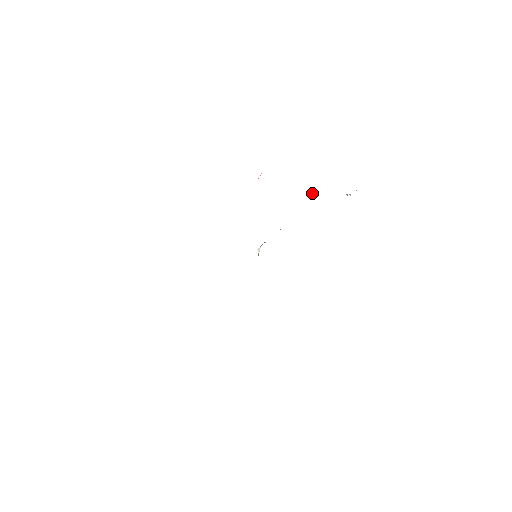
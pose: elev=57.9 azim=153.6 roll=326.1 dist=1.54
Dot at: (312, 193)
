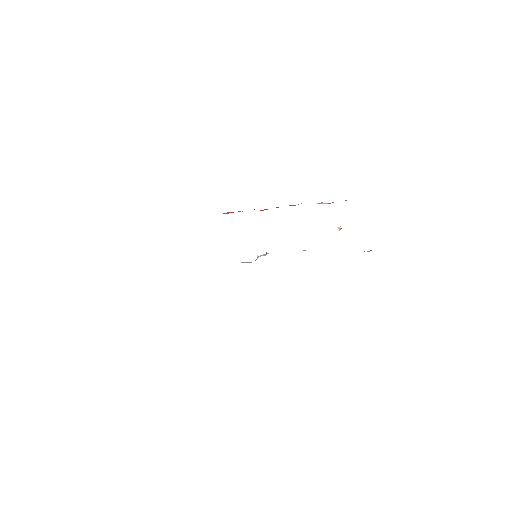
Dot at: (340, 229)
